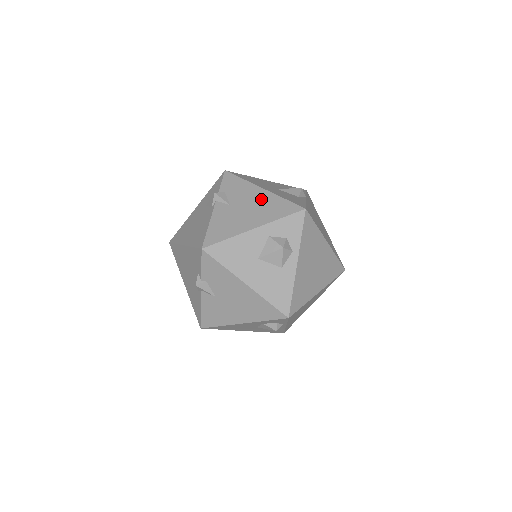
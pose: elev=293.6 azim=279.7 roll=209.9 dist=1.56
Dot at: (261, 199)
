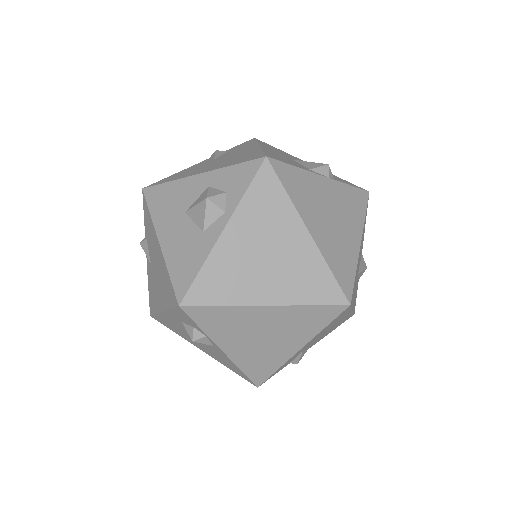
Dot at: (243, 153)
